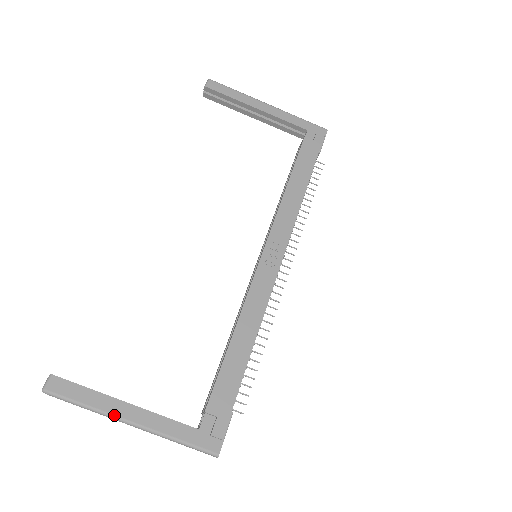
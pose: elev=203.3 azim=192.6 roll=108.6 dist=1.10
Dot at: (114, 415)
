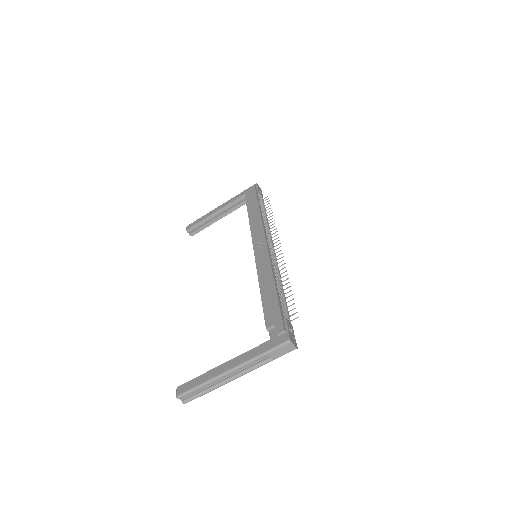
Dot at: (219, 374)
